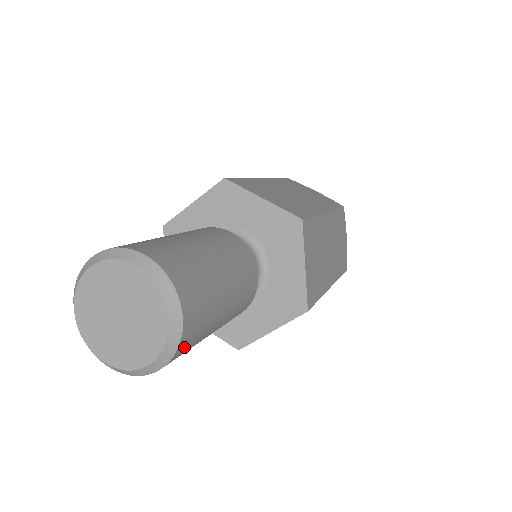
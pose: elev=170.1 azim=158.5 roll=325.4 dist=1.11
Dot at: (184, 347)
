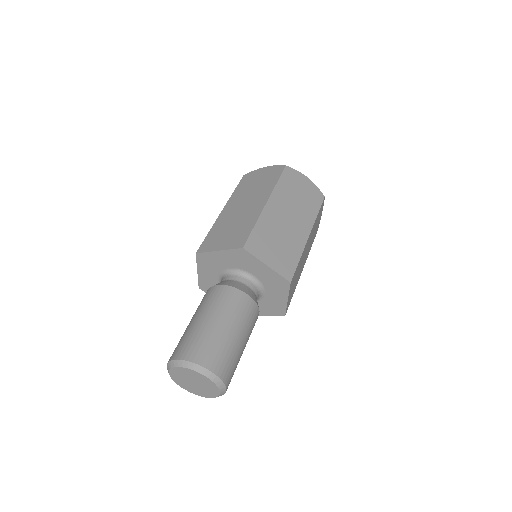
Dot at: (227, 375)
